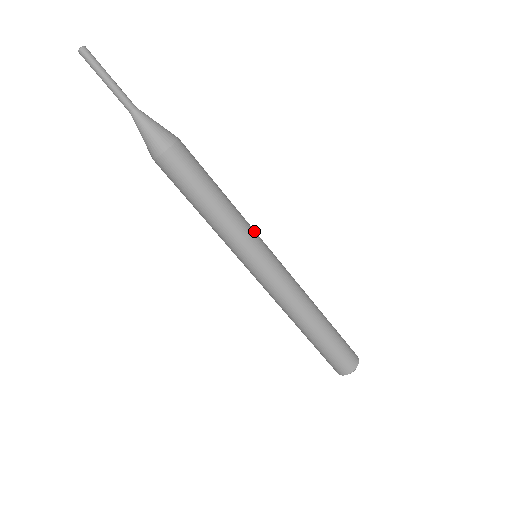
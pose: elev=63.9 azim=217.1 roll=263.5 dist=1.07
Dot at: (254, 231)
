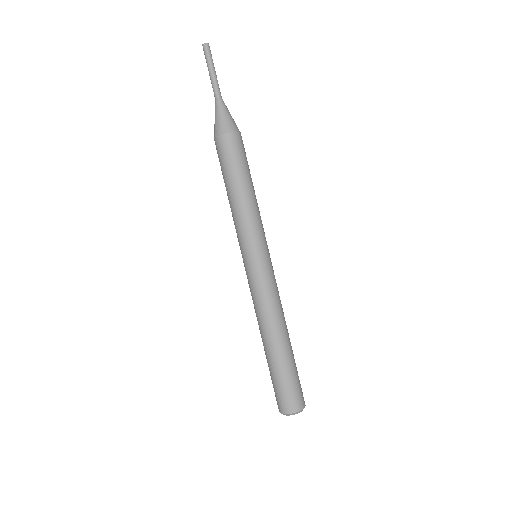
Dot at: (264, 233)
